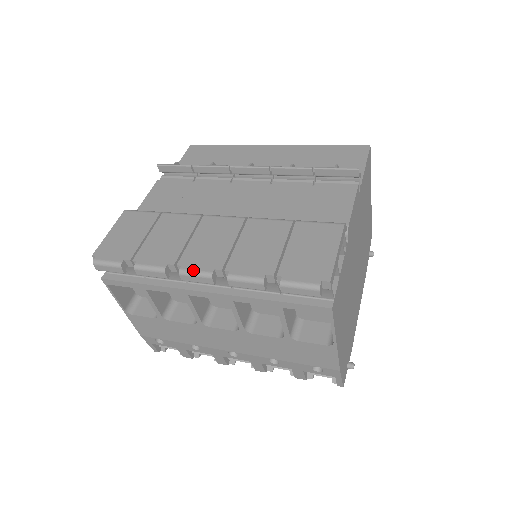
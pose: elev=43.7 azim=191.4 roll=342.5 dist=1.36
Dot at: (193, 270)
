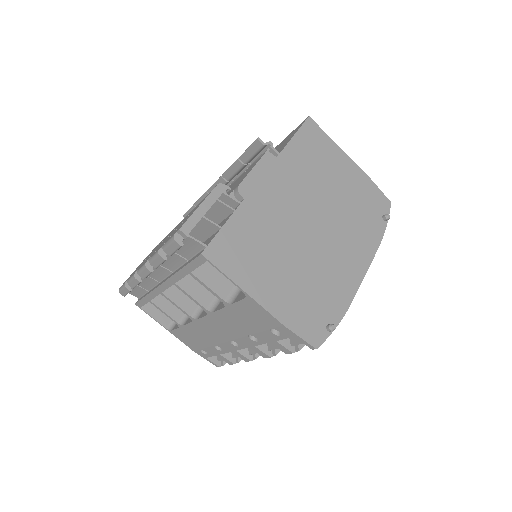
Dot at: (141, 267)
